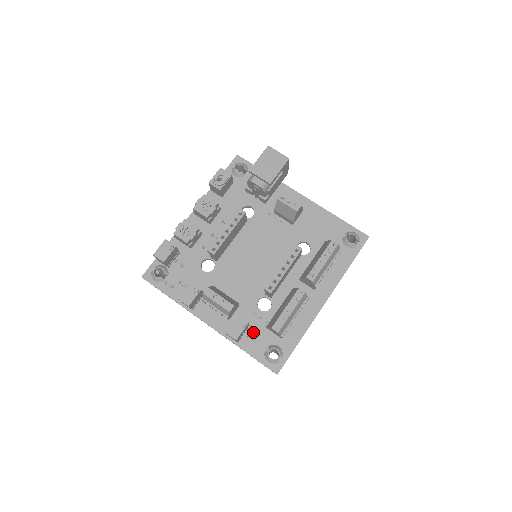
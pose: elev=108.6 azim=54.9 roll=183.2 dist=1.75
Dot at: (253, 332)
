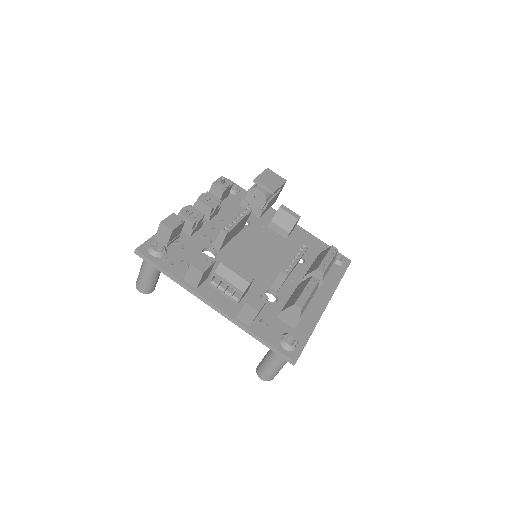
Dot at: (264, 319)
